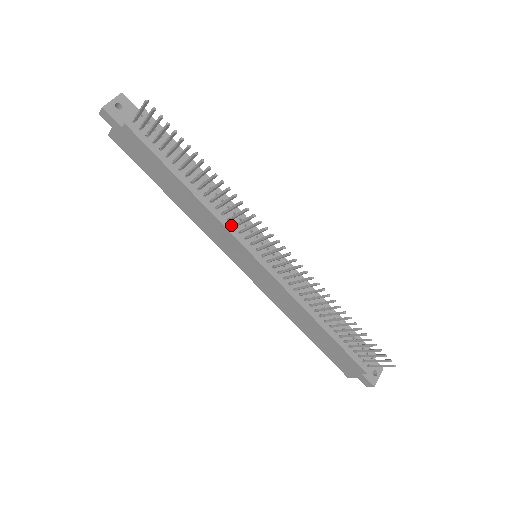
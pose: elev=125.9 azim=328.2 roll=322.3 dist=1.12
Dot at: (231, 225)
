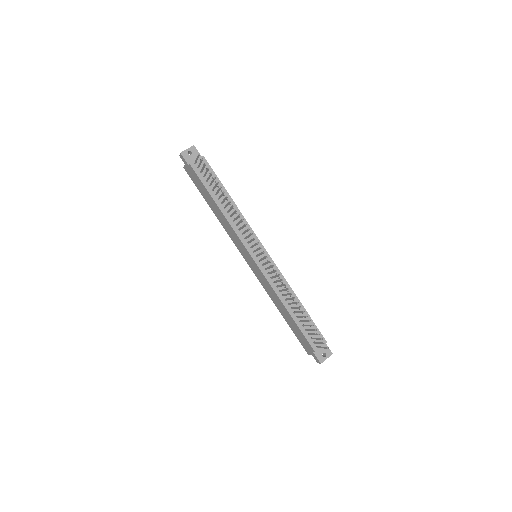
Dot at: (240, 233)
